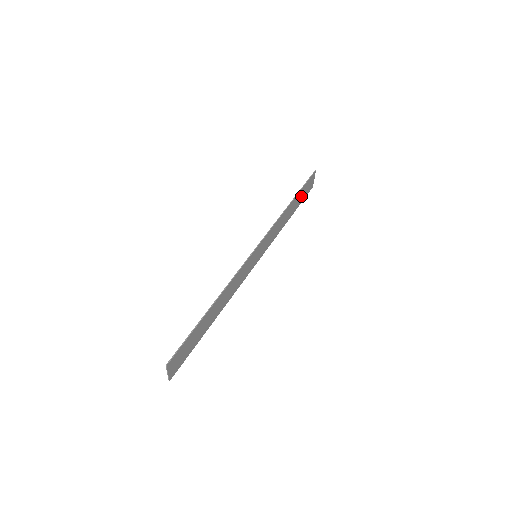
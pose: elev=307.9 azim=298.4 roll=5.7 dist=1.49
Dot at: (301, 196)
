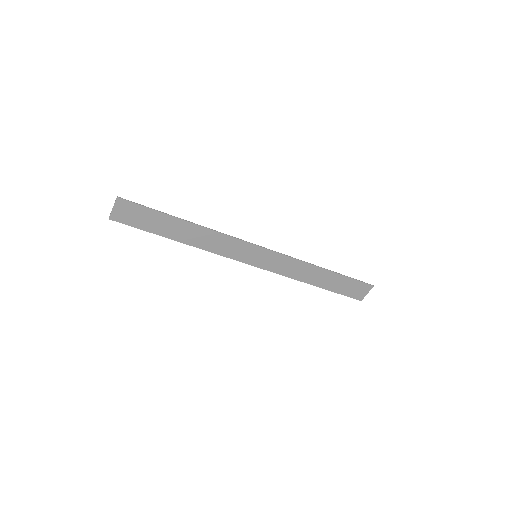
Dot at: (341, 285)
